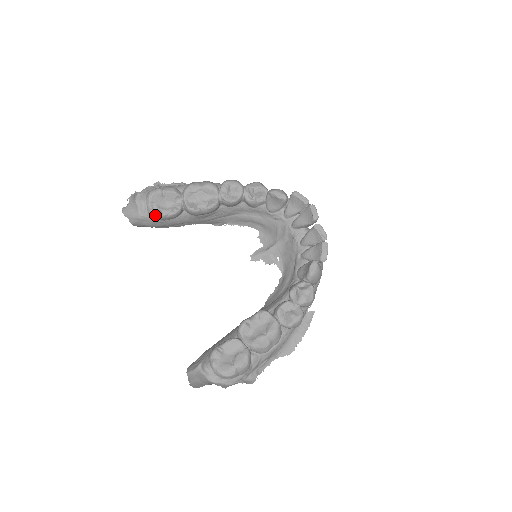
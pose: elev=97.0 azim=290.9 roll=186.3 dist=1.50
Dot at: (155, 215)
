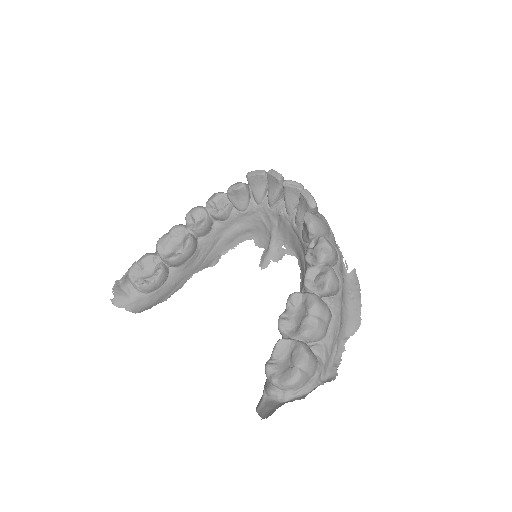
Dot at: (144, 287)
